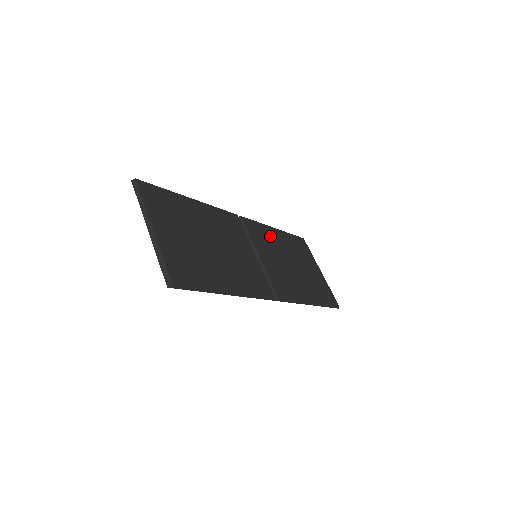
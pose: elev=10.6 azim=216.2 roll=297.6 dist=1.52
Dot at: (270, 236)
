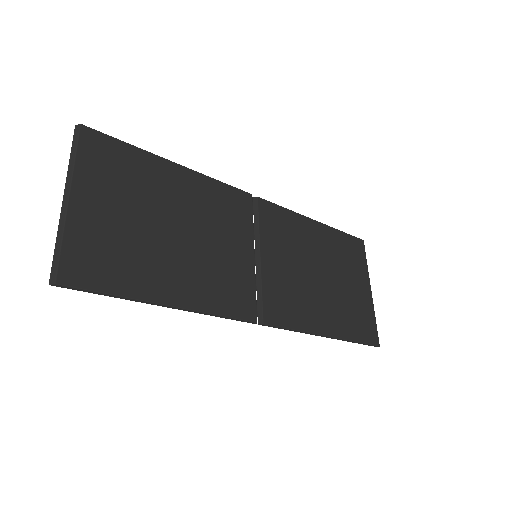
Dot at: (299, 230)
